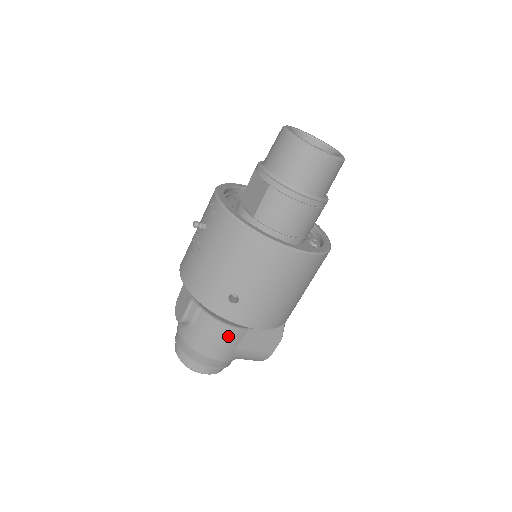
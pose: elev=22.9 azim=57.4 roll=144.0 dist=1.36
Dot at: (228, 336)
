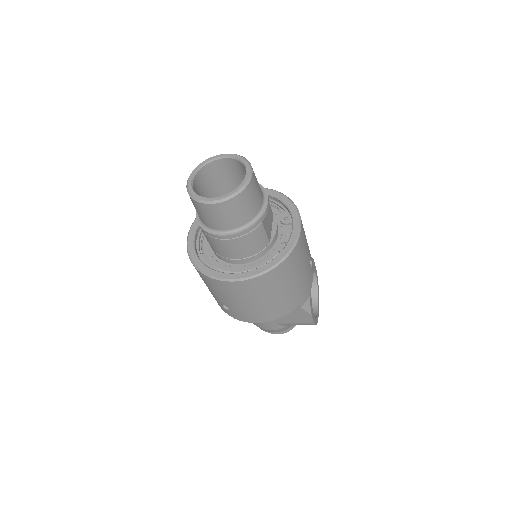
Dot at: occluded
